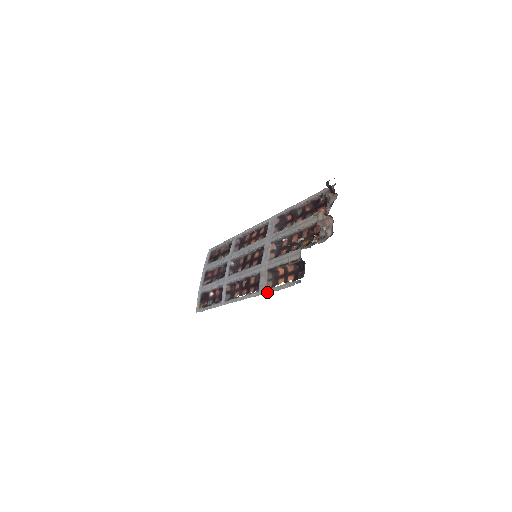
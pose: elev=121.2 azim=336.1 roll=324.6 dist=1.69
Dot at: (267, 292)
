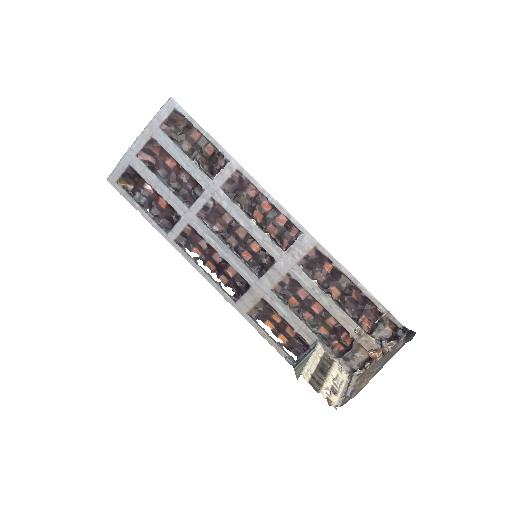
Dot at: (247, 319)
